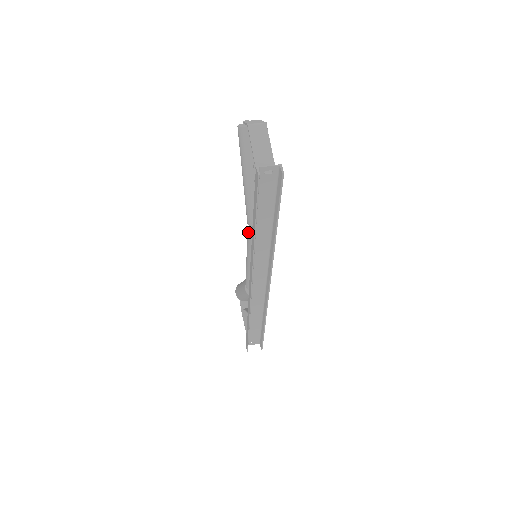
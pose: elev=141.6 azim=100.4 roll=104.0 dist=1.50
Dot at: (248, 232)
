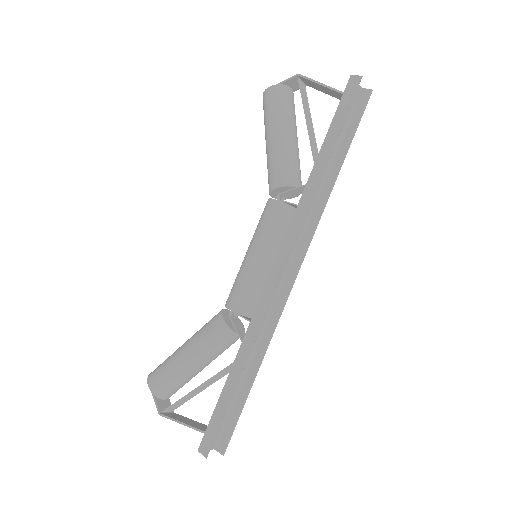
Dot at: (275, 199)
